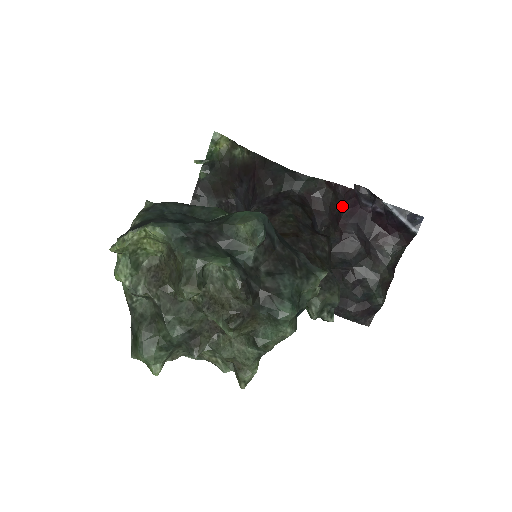
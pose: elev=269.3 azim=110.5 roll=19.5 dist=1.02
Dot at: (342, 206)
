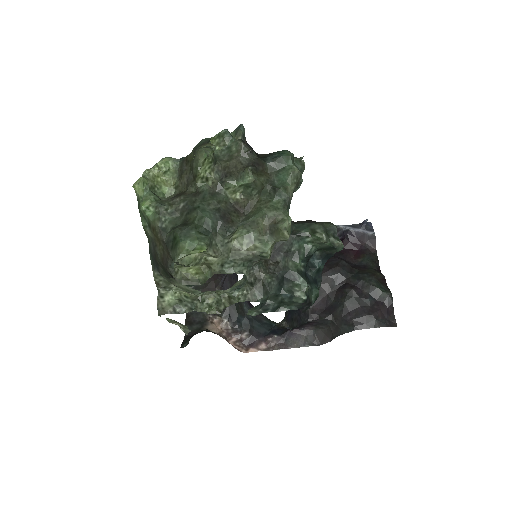
Dot at: occluded
